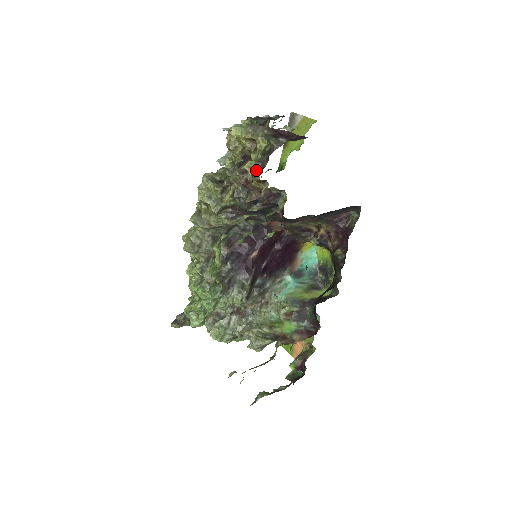
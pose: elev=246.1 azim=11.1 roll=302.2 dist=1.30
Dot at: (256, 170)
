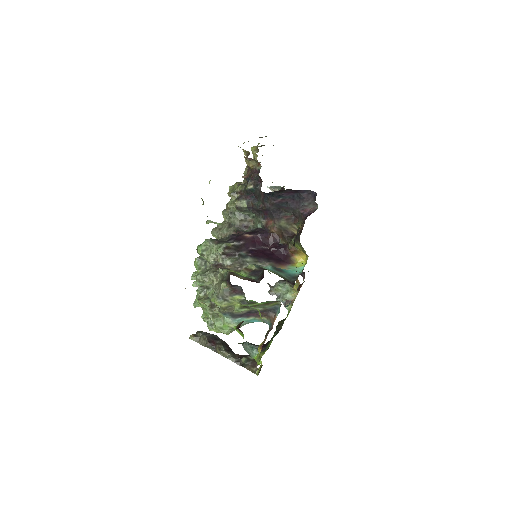
Dot at: occluded
